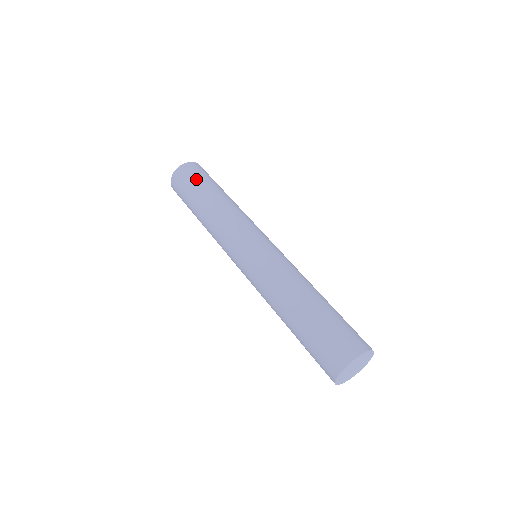
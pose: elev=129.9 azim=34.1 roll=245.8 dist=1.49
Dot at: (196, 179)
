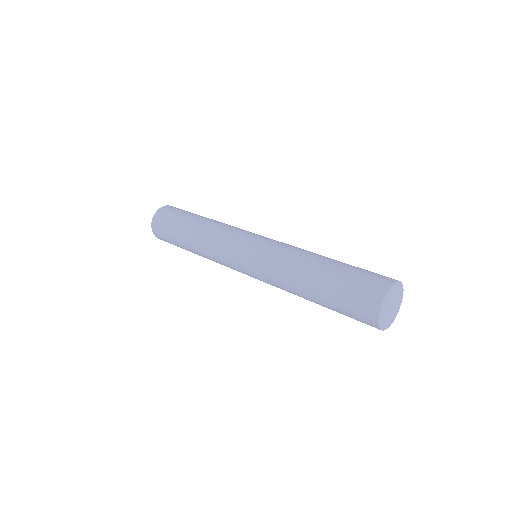
Dot at: occluded
